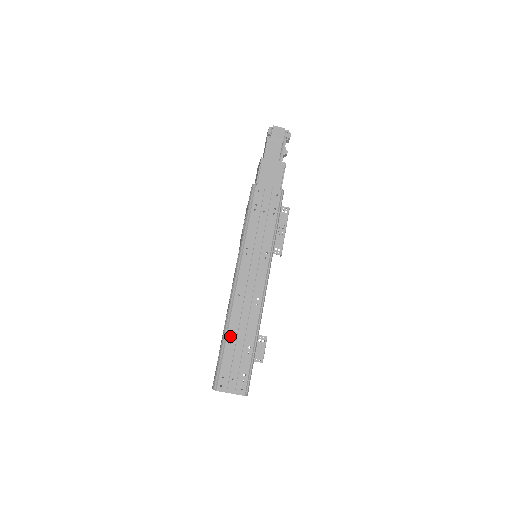
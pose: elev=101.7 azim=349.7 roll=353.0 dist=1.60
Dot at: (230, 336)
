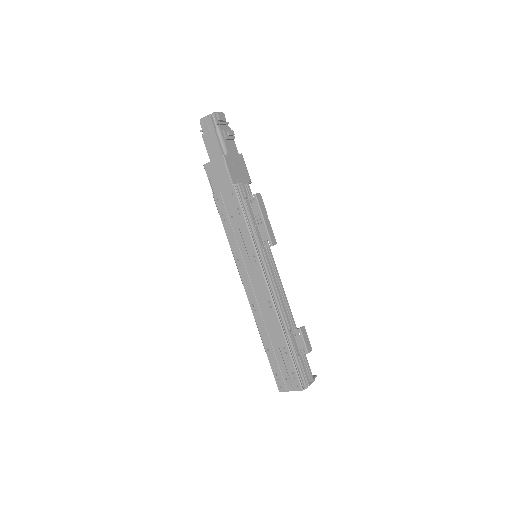
Dot at: (265, 343)
